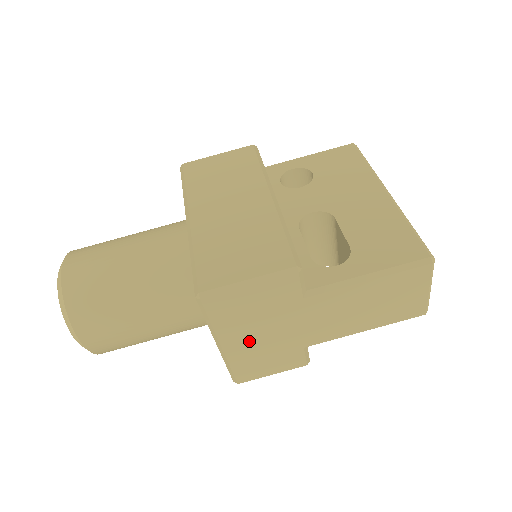
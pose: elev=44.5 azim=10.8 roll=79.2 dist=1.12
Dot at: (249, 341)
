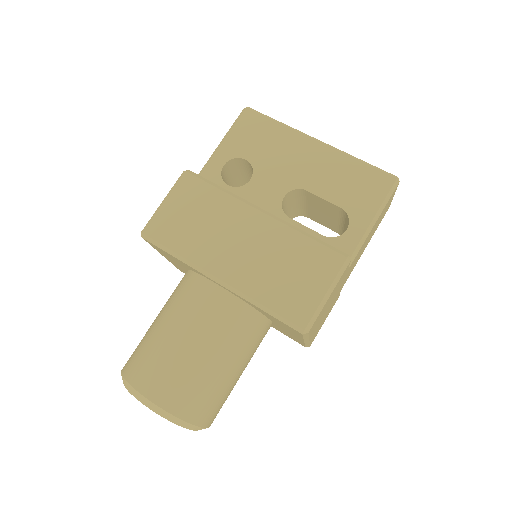
Dot at: occluded
